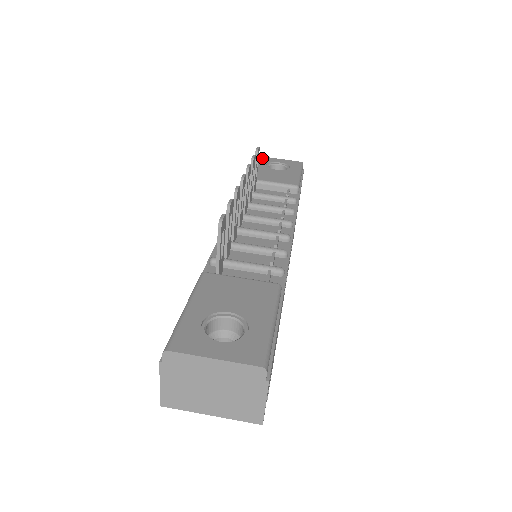
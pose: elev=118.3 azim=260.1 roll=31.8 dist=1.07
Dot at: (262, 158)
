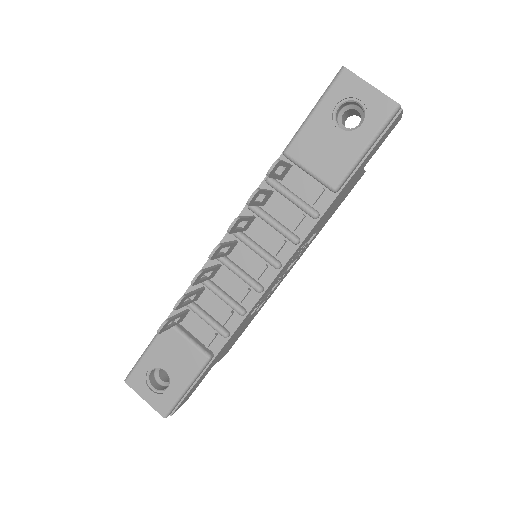
Dot at: (343, 78)
